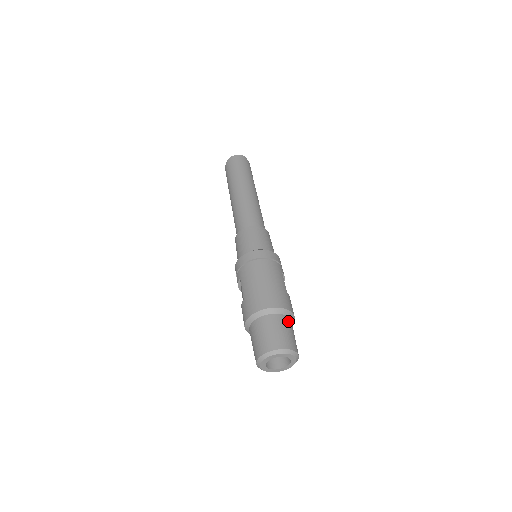
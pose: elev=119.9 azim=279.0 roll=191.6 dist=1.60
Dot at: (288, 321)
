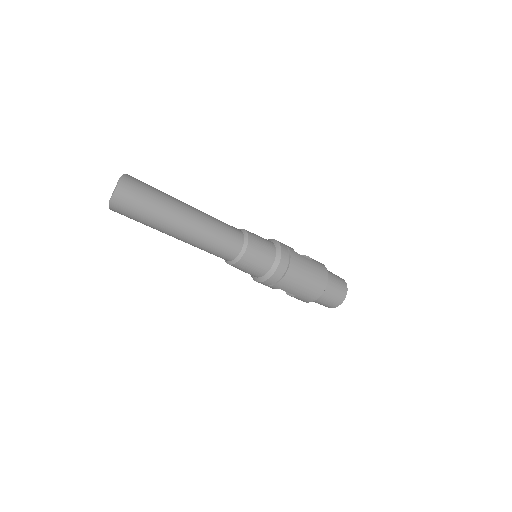
Dot at: (330, 275)
